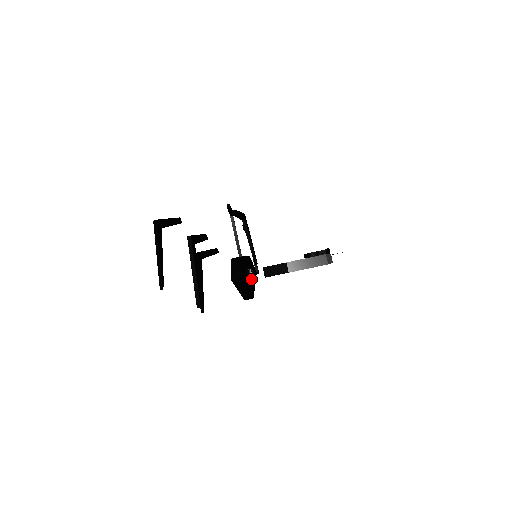
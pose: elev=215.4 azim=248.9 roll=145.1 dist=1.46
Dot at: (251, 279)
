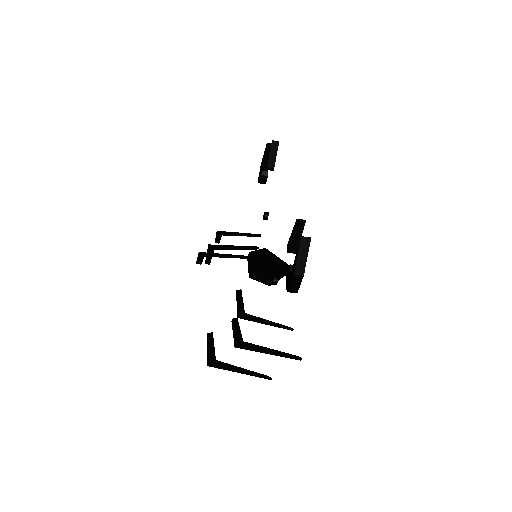
Dot at: (272, 261)
